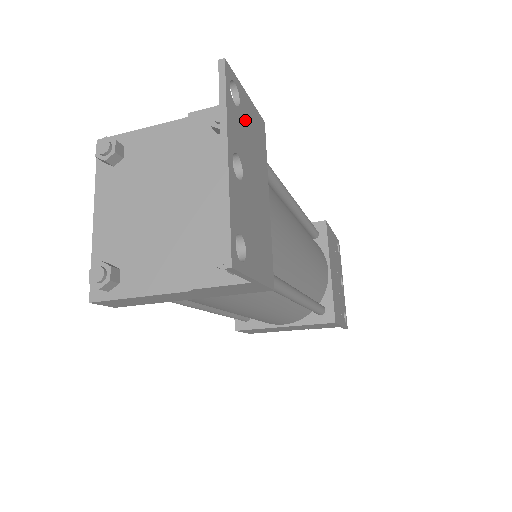
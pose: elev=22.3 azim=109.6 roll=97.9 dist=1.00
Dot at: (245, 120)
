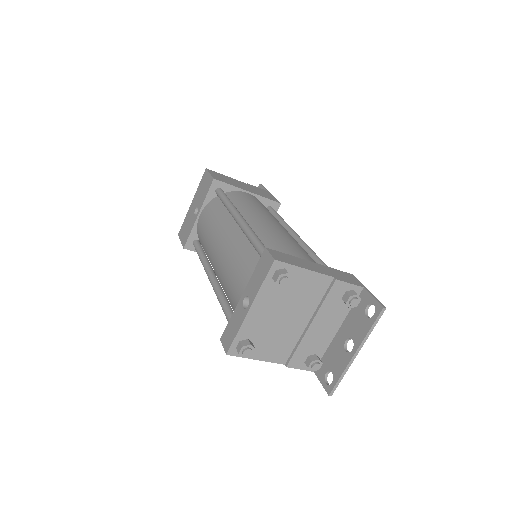
Dot at: (361, 309)
